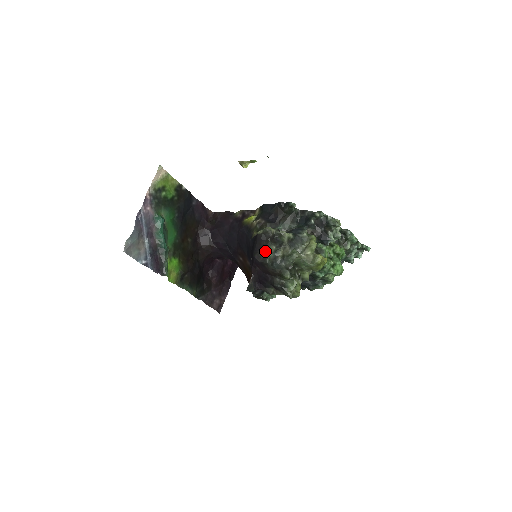
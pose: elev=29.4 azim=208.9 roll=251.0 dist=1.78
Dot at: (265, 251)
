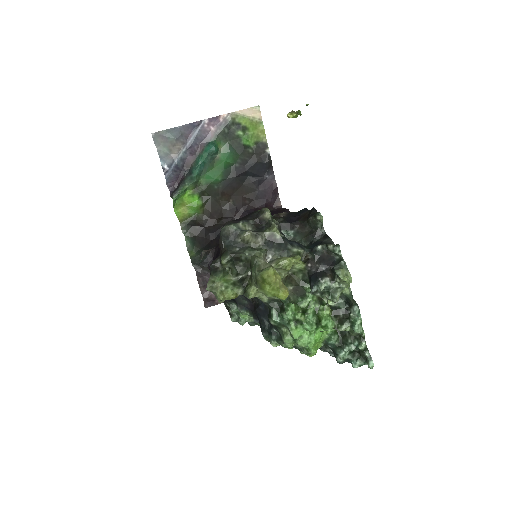
Dot at: (237, 223)
